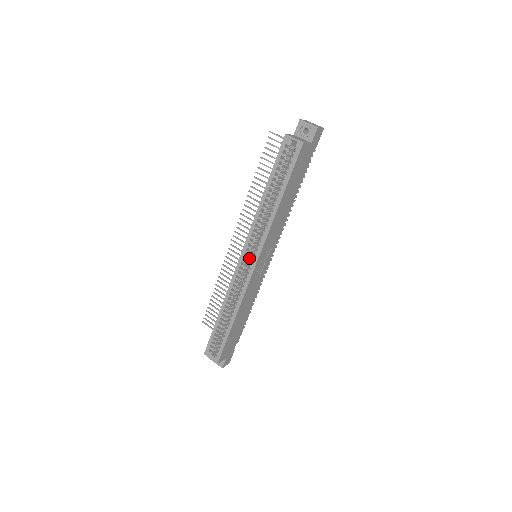
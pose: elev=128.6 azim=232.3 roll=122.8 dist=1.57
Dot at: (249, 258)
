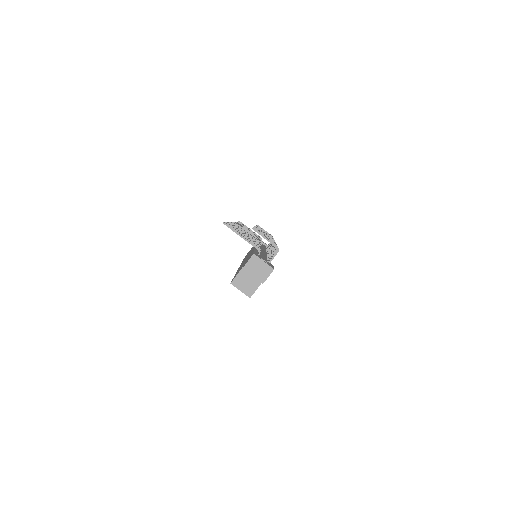
Dot at: occluded
